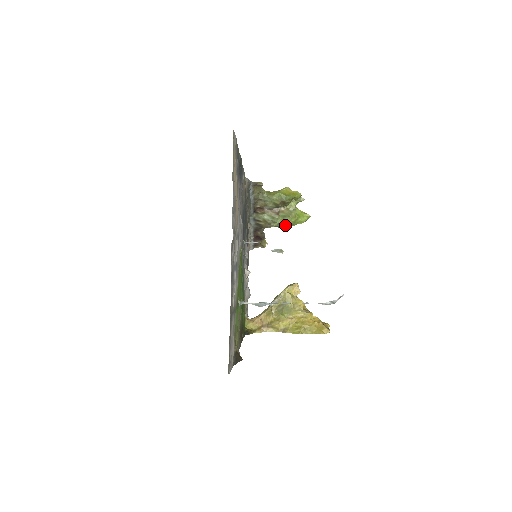
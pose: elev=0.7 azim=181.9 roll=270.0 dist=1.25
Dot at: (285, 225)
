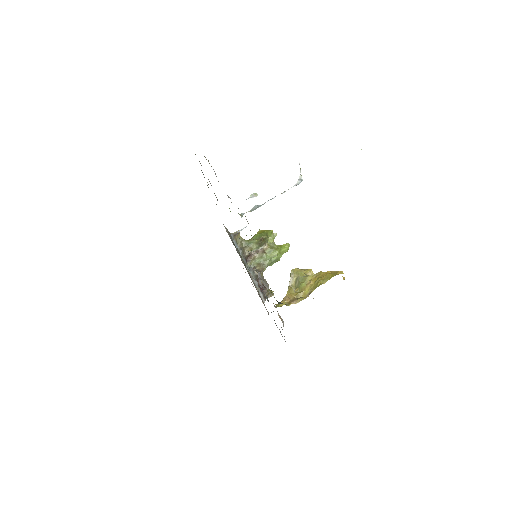
Dot at: (275, 259)
